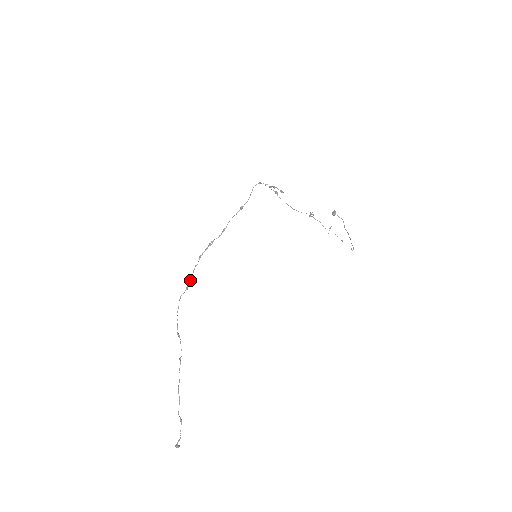
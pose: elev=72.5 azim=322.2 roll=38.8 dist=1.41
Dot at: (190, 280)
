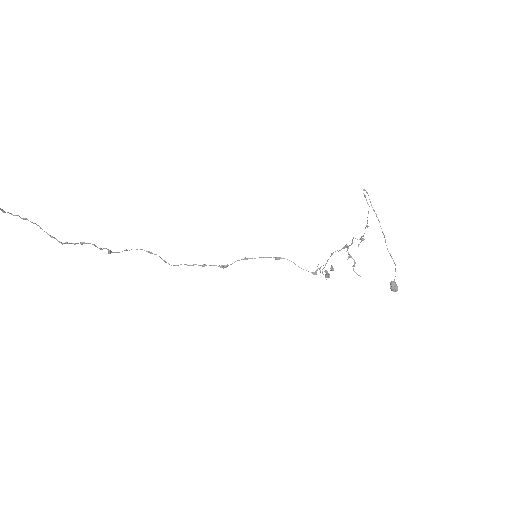
Dot at: occluded
